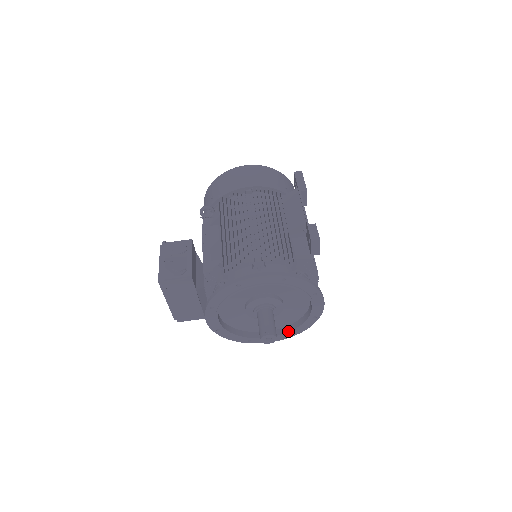
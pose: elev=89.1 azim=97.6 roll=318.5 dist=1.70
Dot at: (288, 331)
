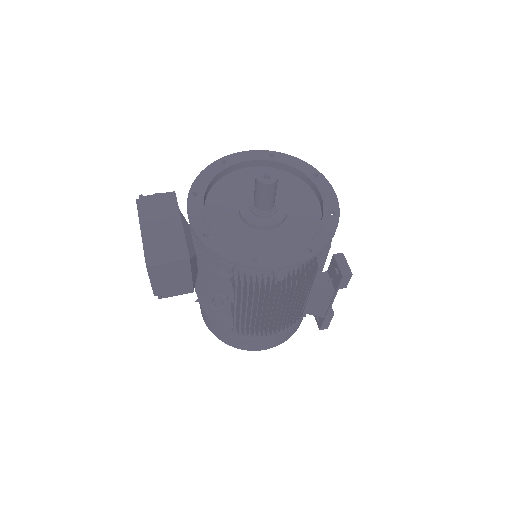
Dot at: (306, 240)
